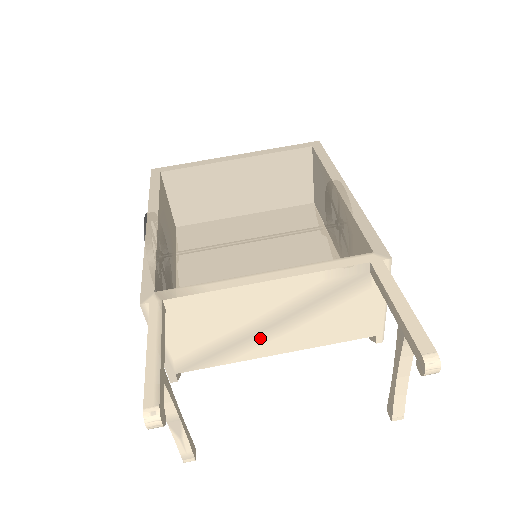
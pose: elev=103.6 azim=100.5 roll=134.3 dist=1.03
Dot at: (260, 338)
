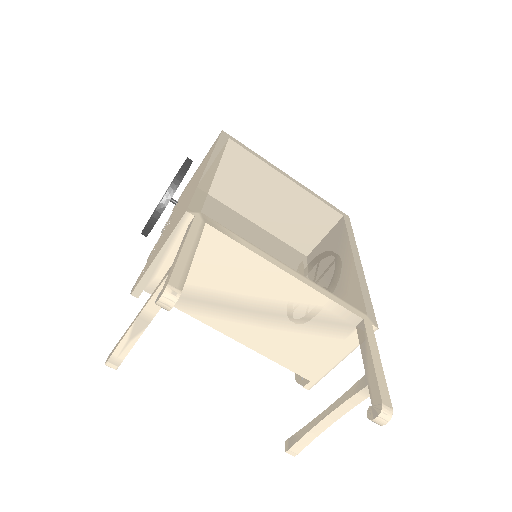
Dot at: (235, 314)
